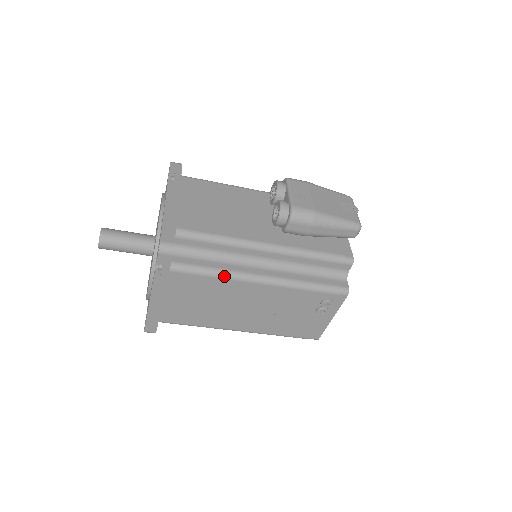
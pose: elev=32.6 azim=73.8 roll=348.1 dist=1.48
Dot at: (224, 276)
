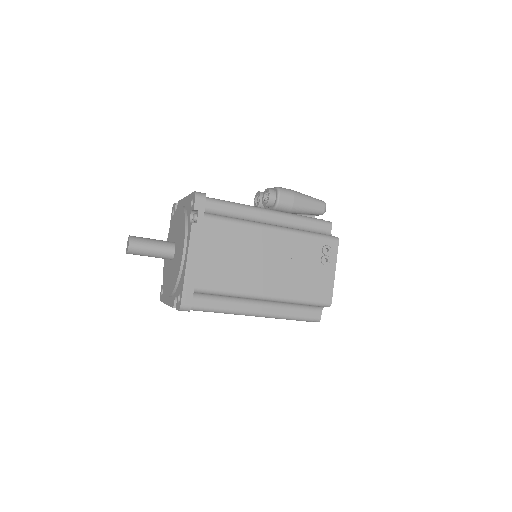
Dot at: (245, 222)
